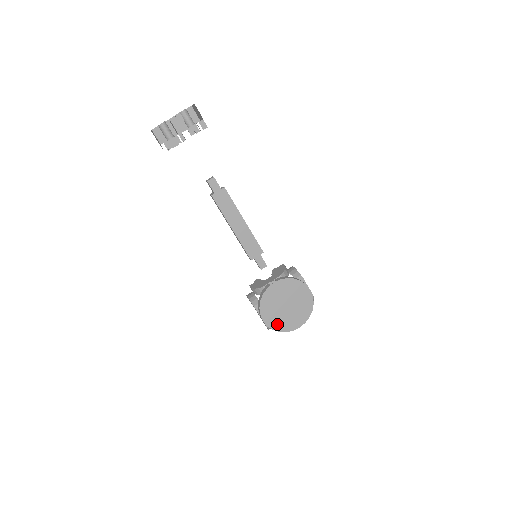
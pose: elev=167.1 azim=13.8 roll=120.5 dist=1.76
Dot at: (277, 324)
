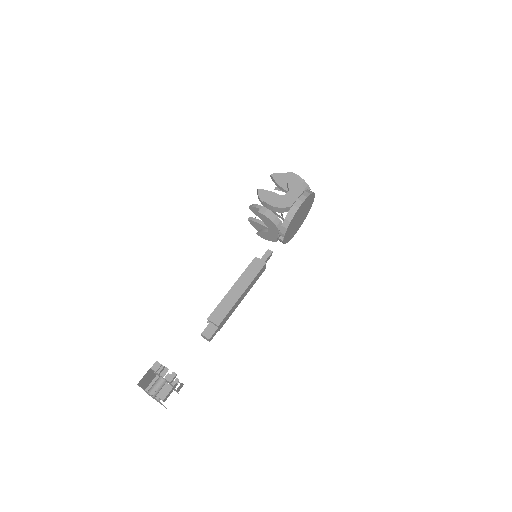
Dot at: (303, 220)
